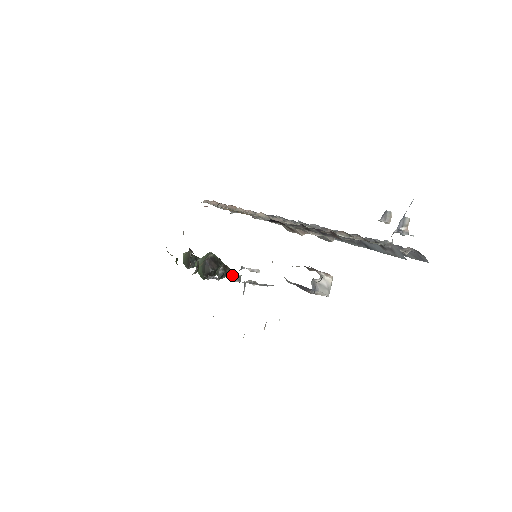
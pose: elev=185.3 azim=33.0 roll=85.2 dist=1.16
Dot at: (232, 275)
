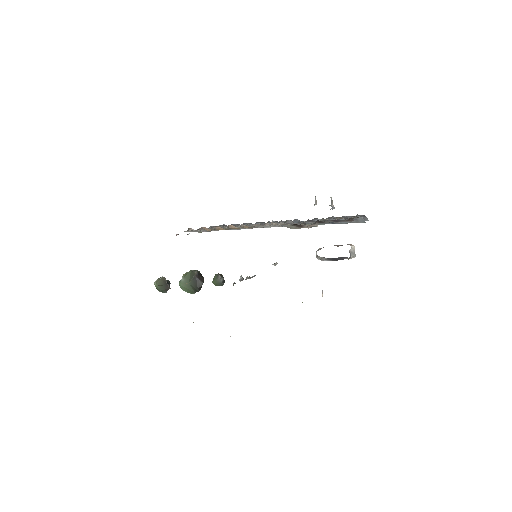
Dot at: occluded
